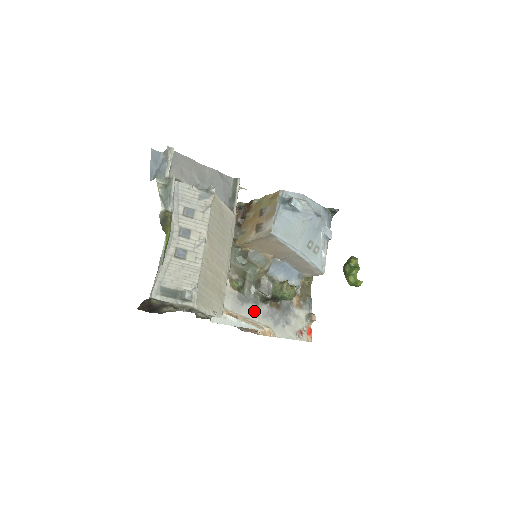
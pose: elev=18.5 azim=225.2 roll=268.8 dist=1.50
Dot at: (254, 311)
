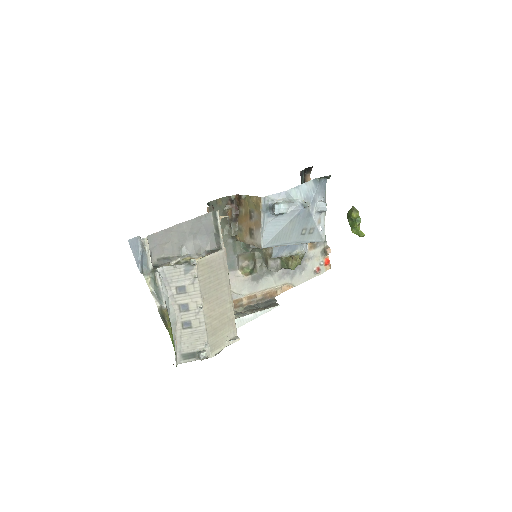
Dot at: (270, 280)
